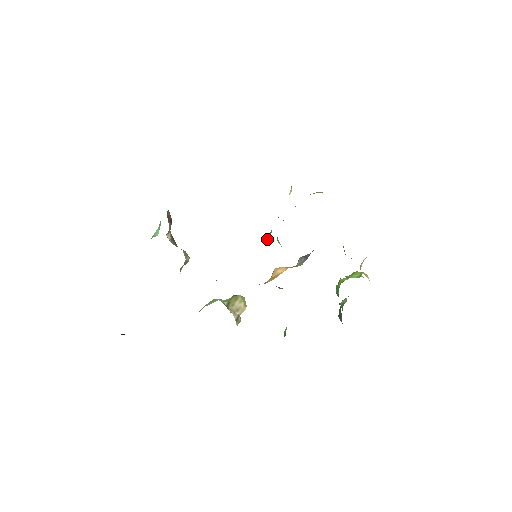
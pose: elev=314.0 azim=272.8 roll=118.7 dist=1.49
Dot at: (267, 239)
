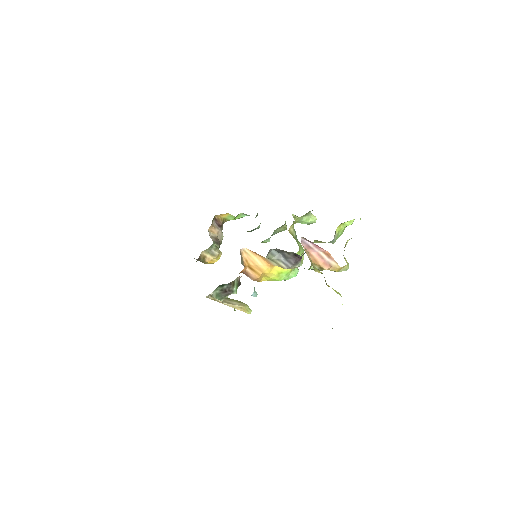
Dot at: occluded
